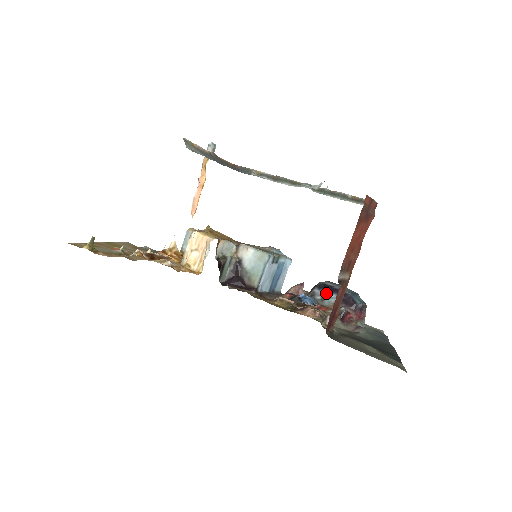
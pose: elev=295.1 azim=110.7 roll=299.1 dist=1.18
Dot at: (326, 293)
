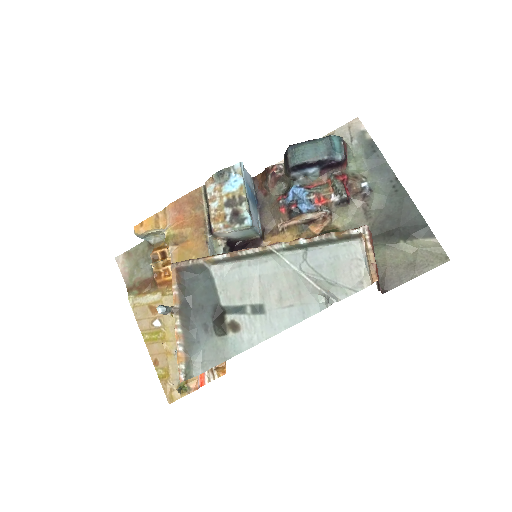
Dot at: (305, 172)
